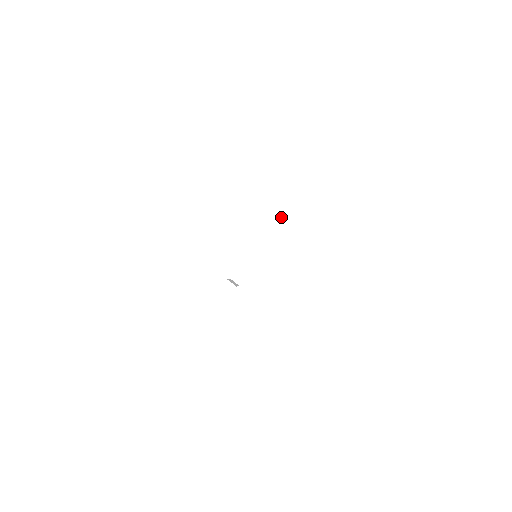
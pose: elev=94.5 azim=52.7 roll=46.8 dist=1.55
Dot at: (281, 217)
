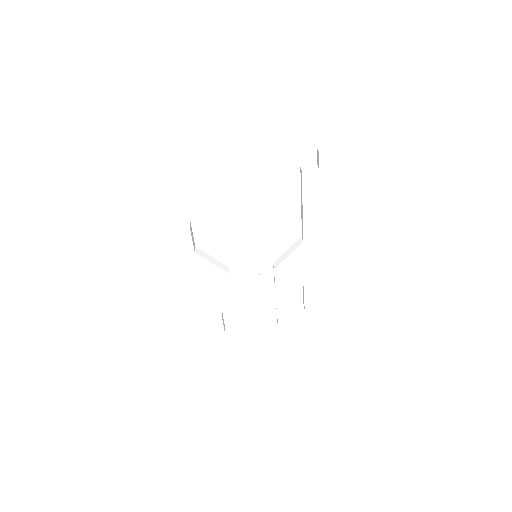
Dot at: occluded
